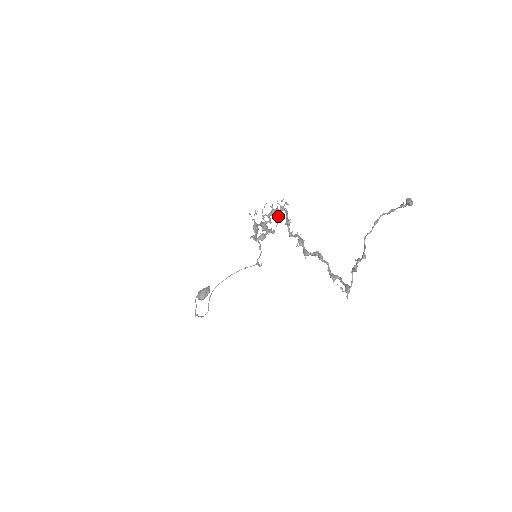
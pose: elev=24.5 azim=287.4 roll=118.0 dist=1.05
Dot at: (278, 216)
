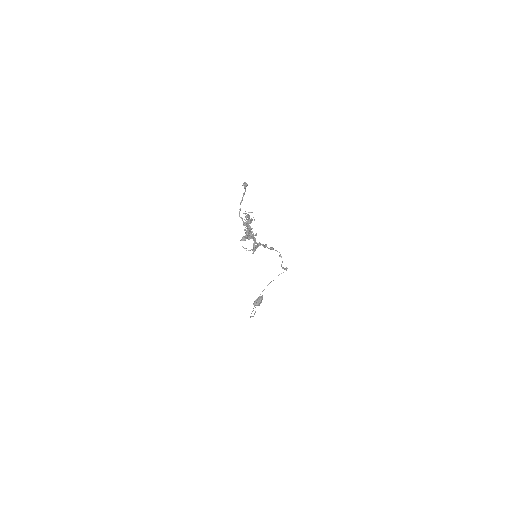
Dot at: (250, 222)
